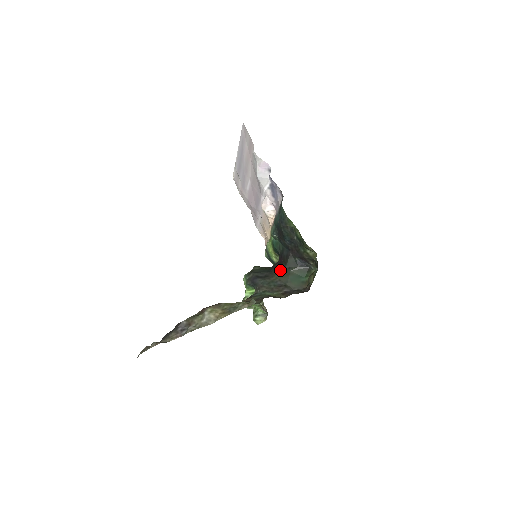
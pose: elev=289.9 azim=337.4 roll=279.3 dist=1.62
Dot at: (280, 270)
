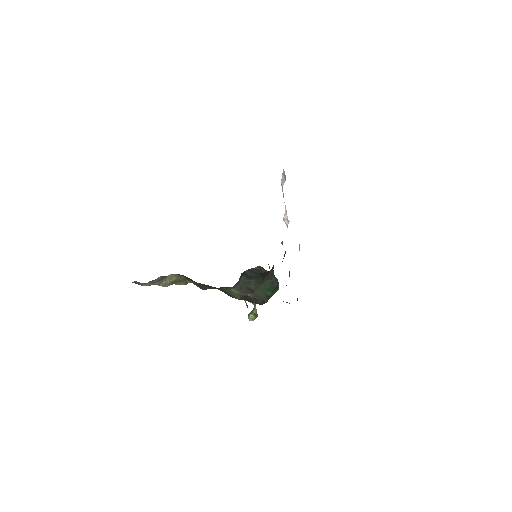
Dot at: (262, 276)
